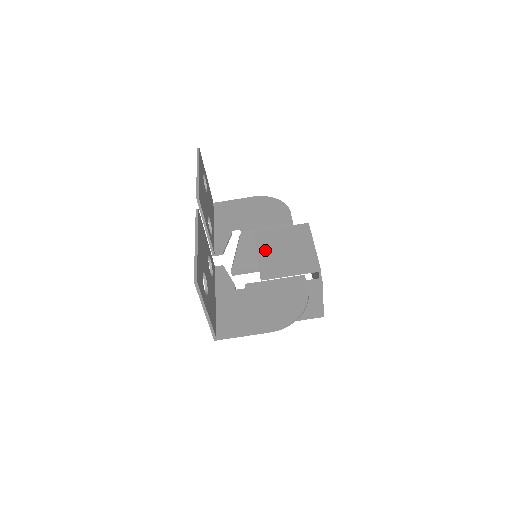
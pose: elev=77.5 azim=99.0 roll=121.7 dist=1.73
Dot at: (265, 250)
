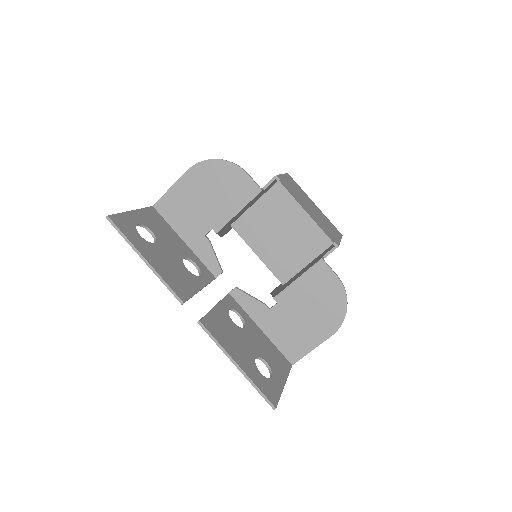
Dot at: (261, 247)
